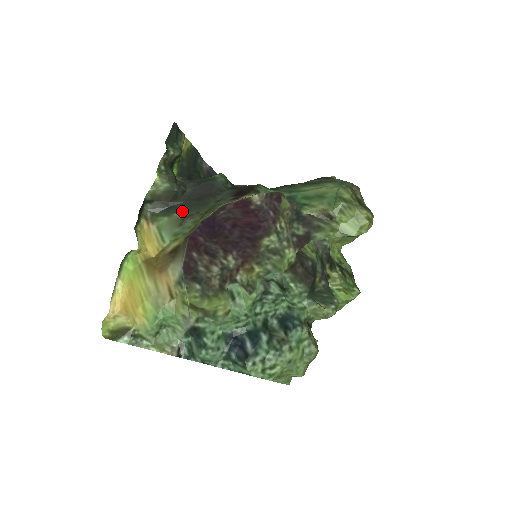
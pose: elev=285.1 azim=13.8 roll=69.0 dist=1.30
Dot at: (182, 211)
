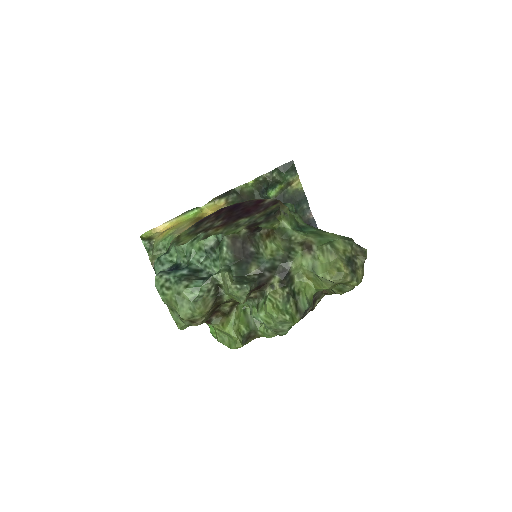
Dot at: occluded
